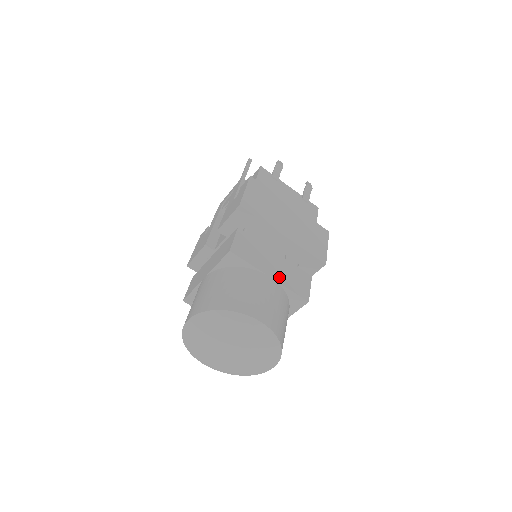
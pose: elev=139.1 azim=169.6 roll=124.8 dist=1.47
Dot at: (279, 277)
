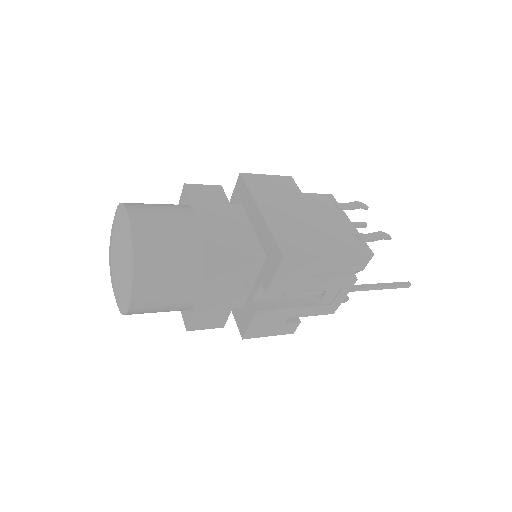
Dot at: (208, 225)
